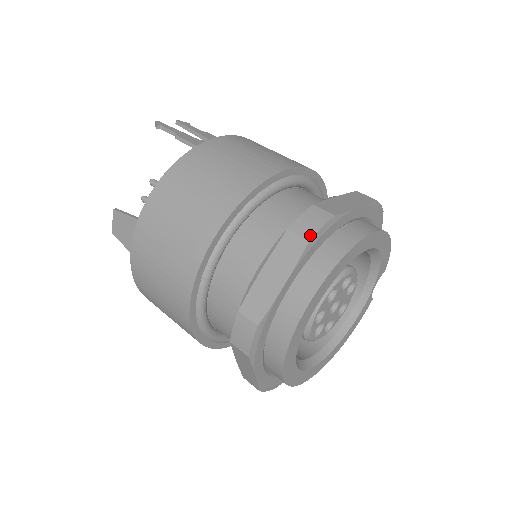
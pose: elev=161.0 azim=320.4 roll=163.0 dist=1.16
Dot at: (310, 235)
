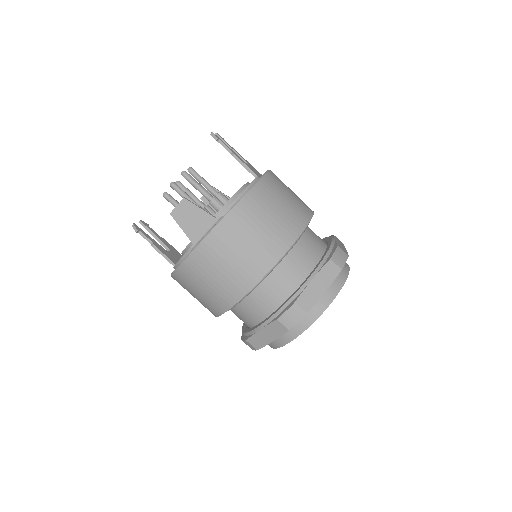
Dot at: (342, 266)
